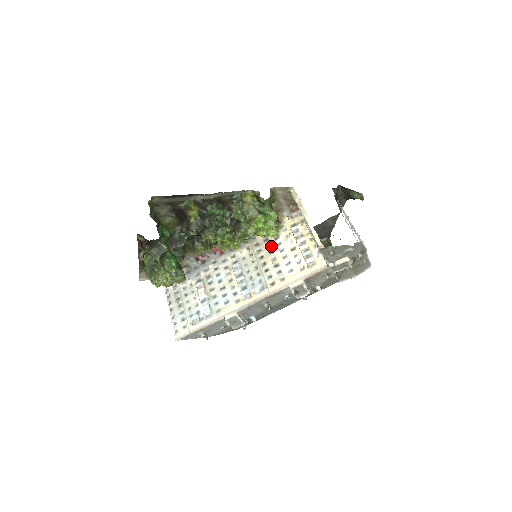
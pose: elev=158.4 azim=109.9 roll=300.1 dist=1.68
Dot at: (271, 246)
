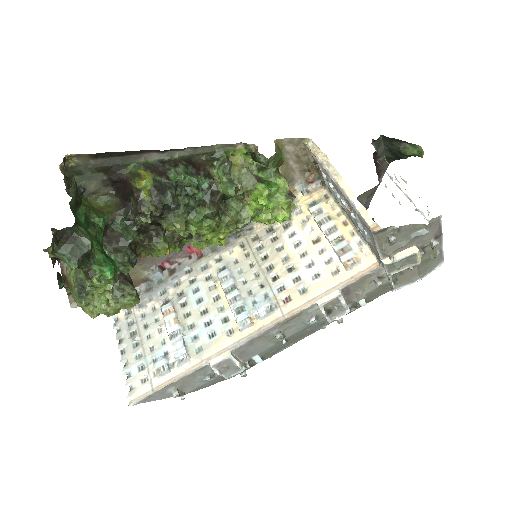
Dot at: (279, 239)
